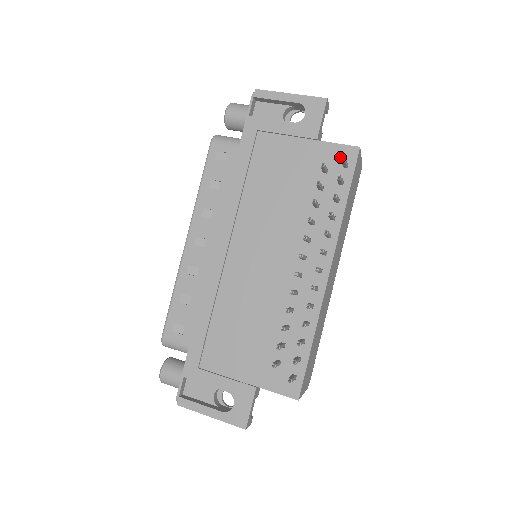
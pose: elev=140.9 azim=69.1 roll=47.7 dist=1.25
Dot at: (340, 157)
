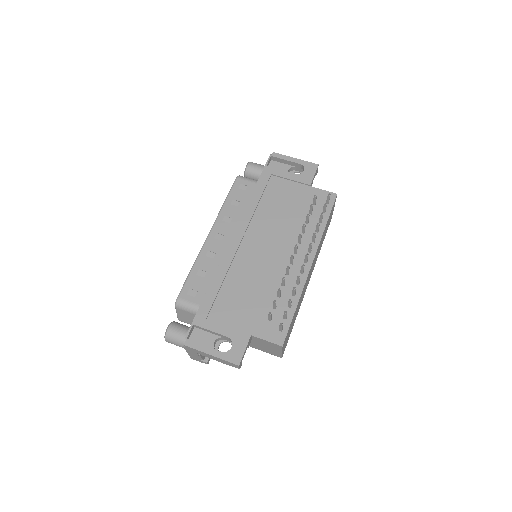
Dot at: (324, 197)
